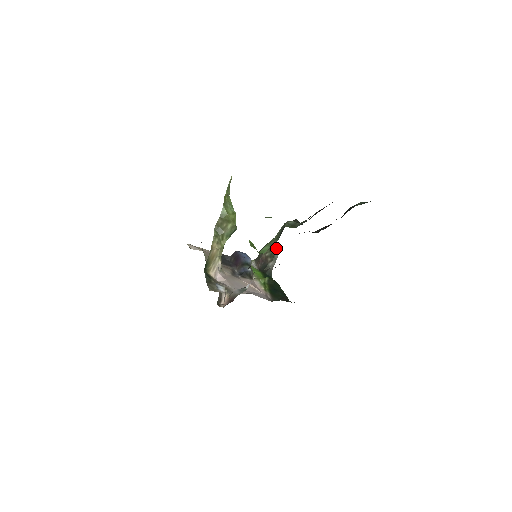
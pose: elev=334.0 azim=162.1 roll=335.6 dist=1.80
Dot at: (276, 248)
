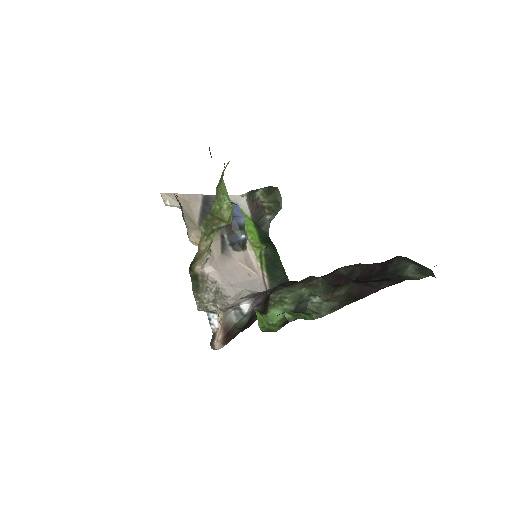
Dot at: (277, 201)
